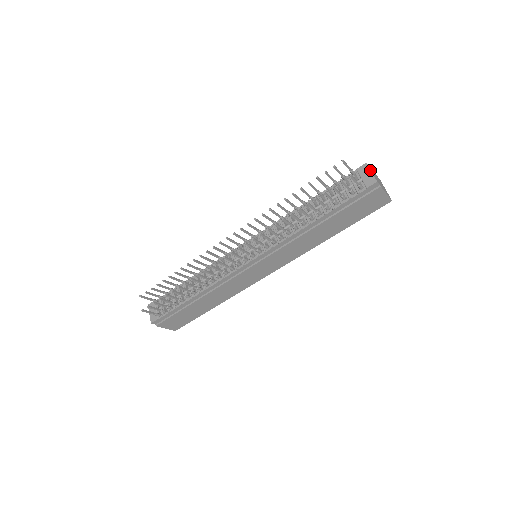
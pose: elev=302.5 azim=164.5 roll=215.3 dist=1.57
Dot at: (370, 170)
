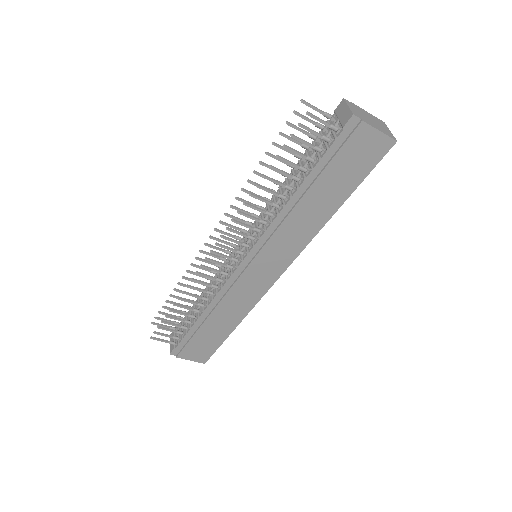
Dot at: (346, 105)
